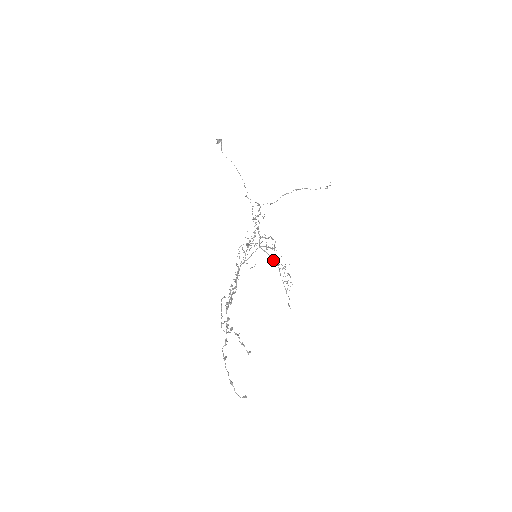
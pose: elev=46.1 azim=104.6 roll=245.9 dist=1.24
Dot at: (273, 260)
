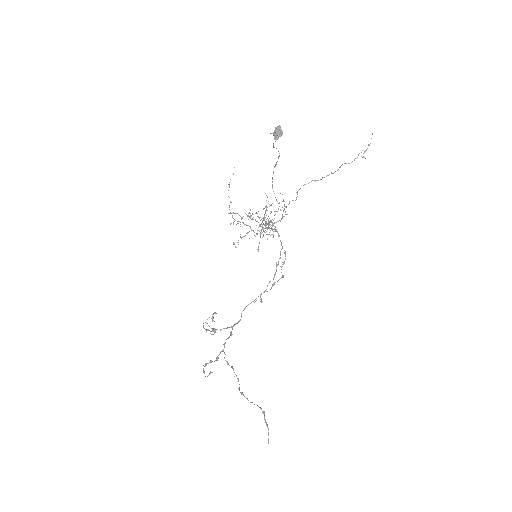
Dot at: occluded
